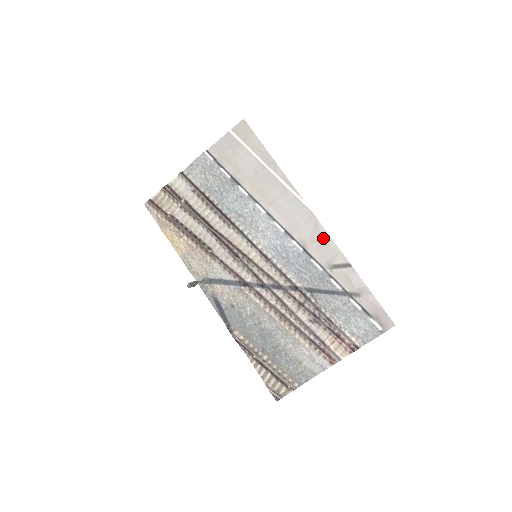
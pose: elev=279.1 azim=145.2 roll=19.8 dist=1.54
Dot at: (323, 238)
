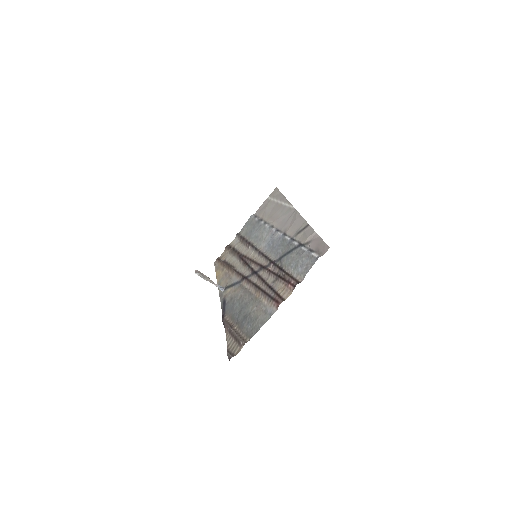
Dot at: (297, 219)
